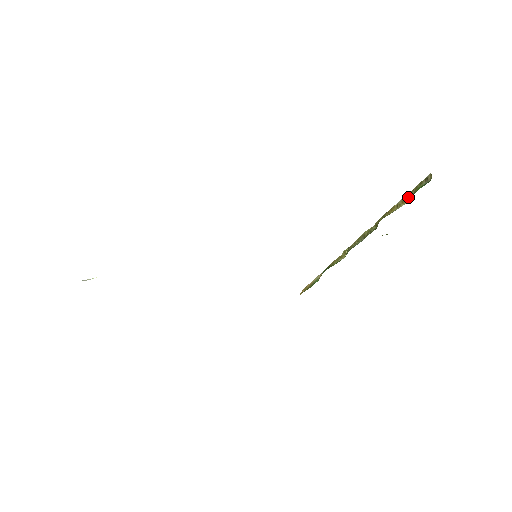
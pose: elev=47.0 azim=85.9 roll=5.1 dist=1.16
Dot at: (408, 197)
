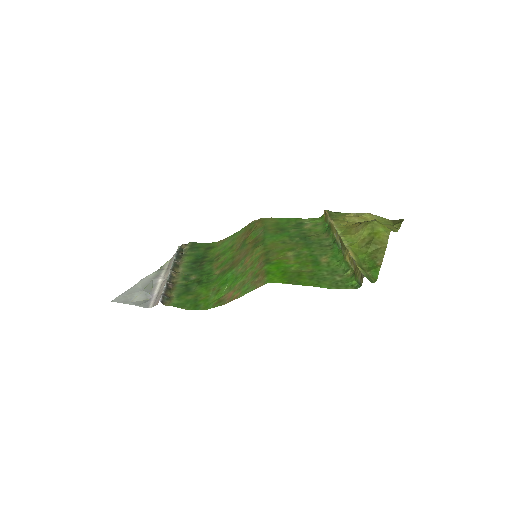
Dot at: (355, 268)
